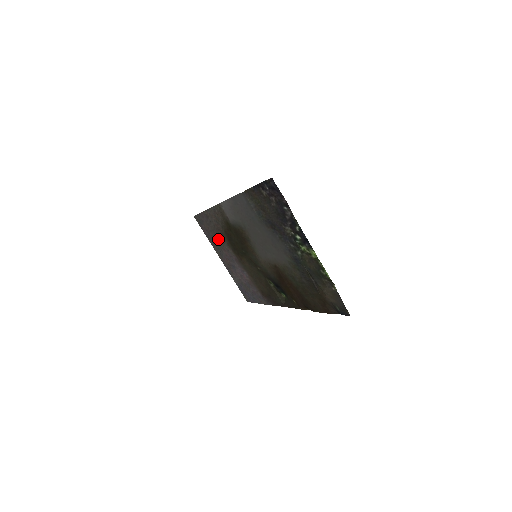
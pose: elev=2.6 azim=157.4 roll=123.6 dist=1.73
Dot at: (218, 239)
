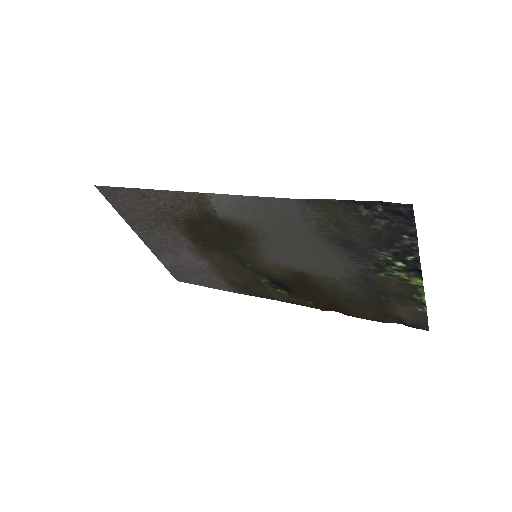
Dot at: (155, 222)
